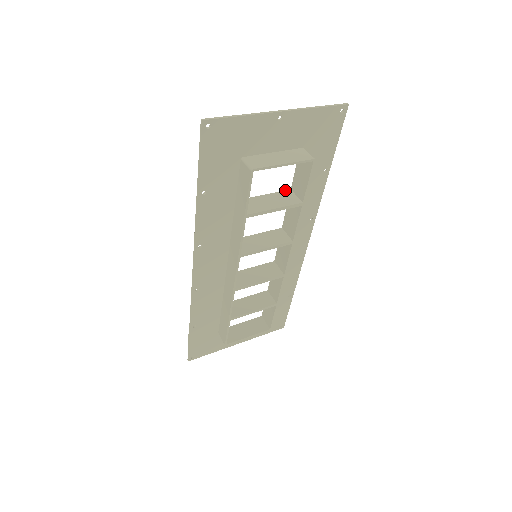
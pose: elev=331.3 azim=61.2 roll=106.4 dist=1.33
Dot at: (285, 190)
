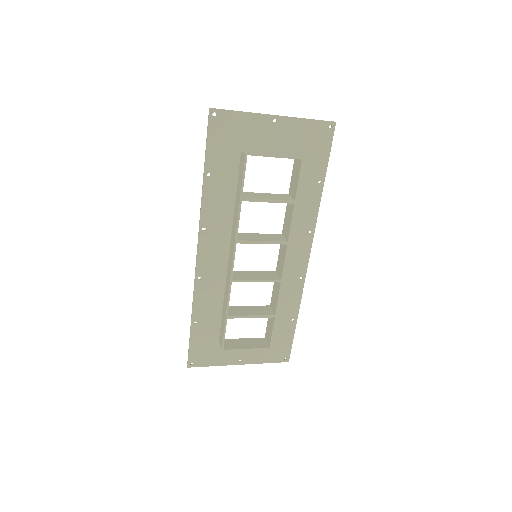
Dot at: (283, 194)
